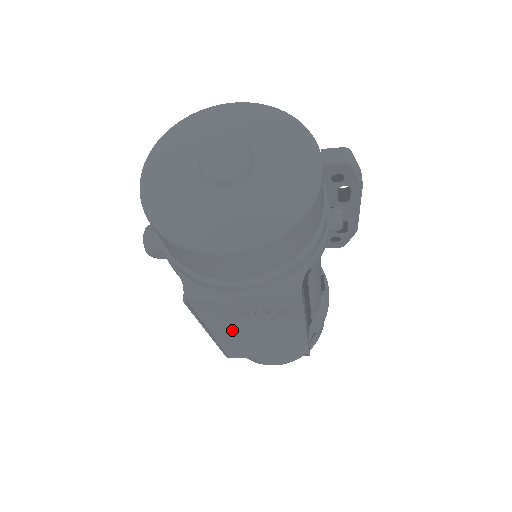
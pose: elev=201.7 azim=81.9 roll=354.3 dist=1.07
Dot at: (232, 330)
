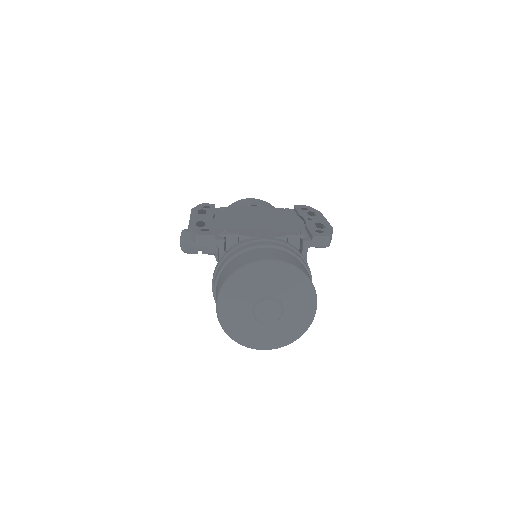
Dot at: occluded
